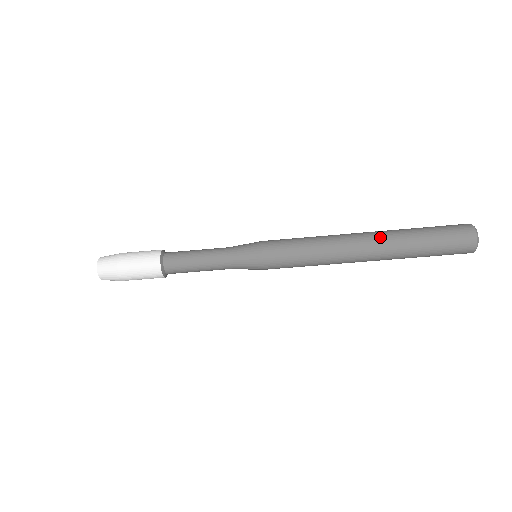
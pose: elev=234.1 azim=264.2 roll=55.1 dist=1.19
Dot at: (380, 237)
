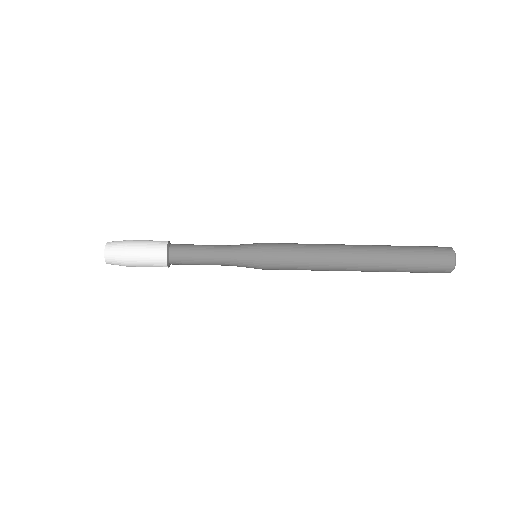
Dot at: (371, 252)
